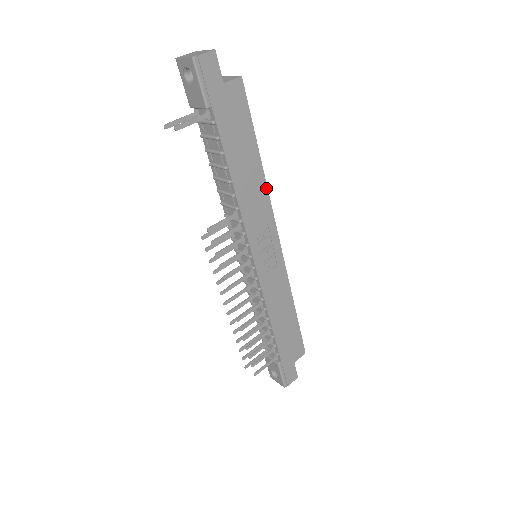
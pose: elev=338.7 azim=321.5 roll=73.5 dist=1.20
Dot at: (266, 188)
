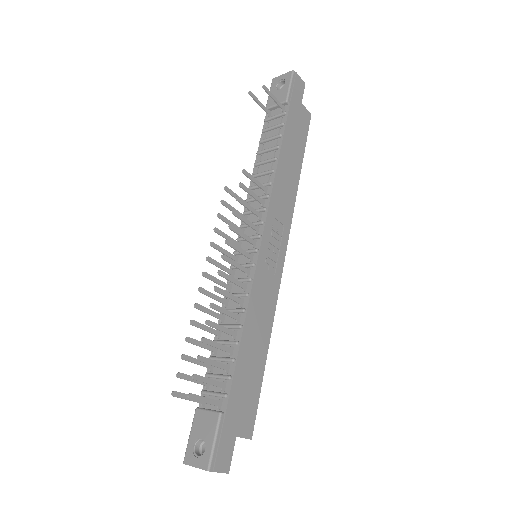
Dot at: (295, 198)
